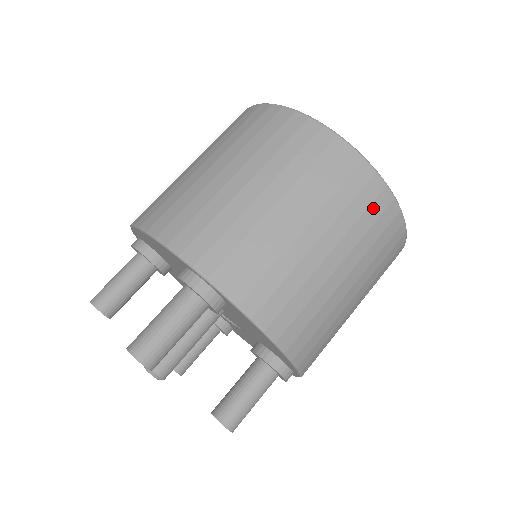
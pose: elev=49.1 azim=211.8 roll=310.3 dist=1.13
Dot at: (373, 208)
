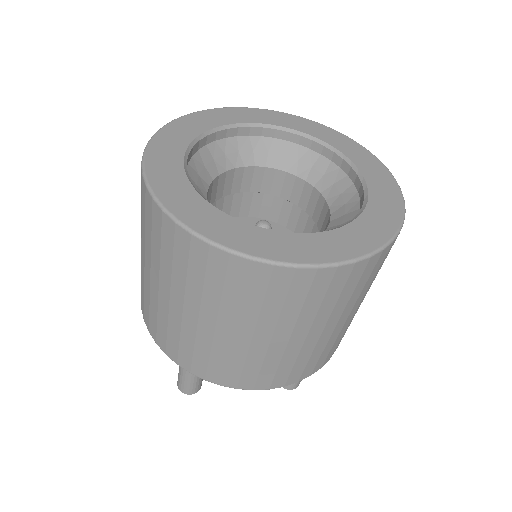
Dot at: (273, 289)
